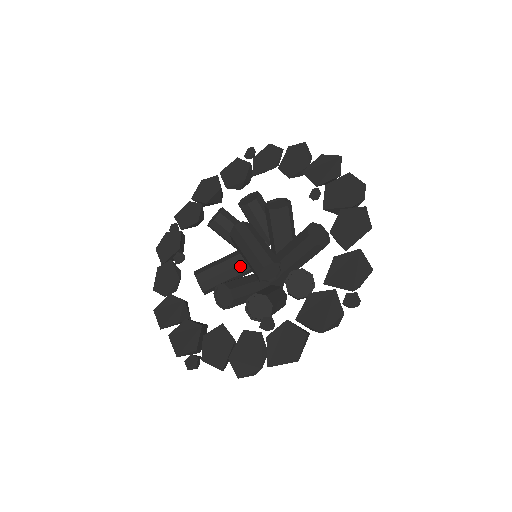
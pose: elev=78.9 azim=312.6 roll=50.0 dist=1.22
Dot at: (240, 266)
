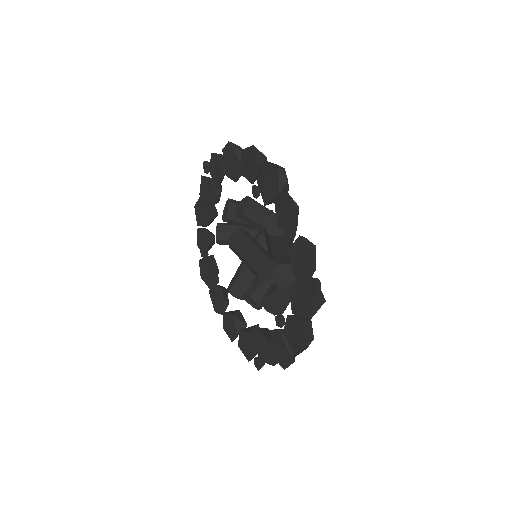
Dot at: occluded
